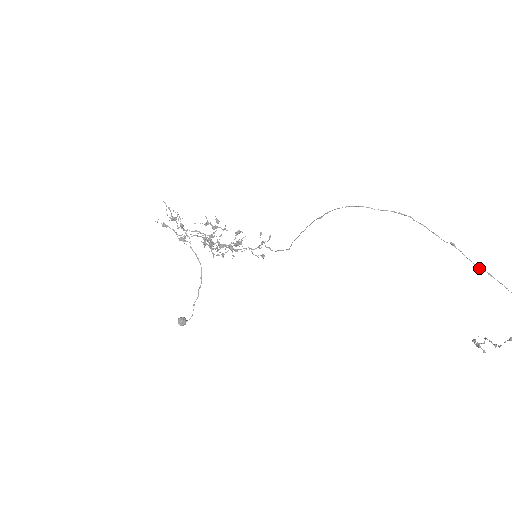
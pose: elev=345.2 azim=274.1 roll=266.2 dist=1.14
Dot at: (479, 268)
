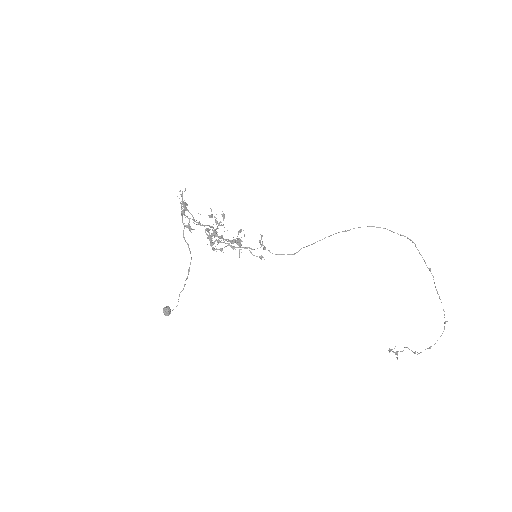
Dot at: (437, 291)
